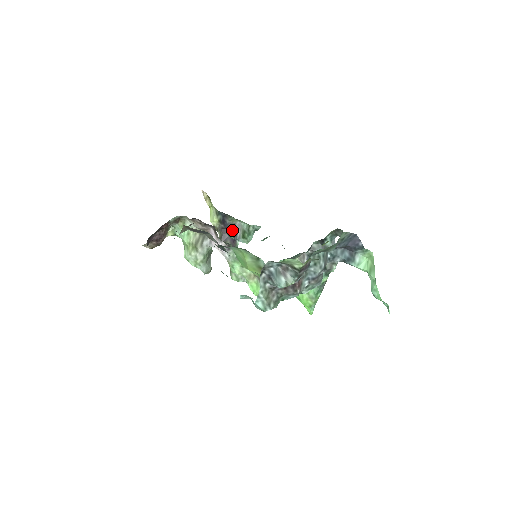
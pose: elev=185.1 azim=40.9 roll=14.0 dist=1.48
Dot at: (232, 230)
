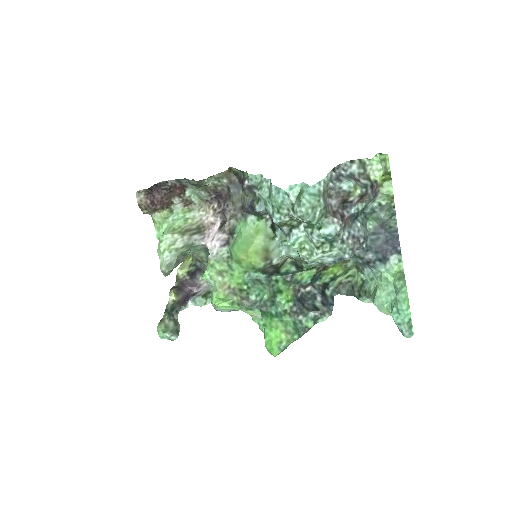
Dot at: (191, 291)
